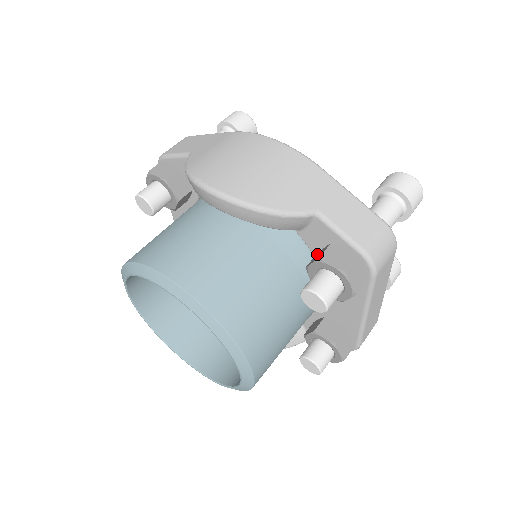
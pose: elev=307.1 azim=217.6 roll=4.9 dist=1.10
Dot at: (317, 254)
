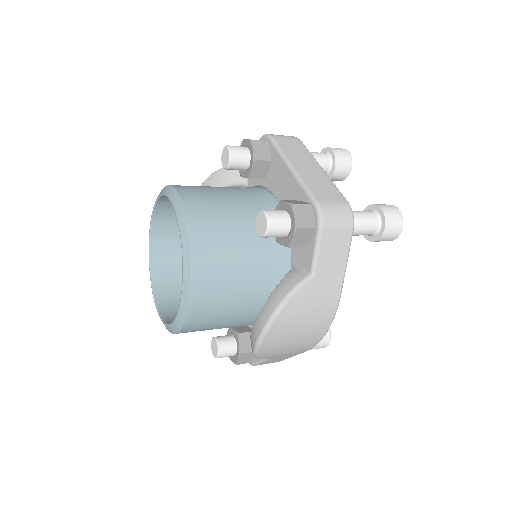
Dot at: occluded
